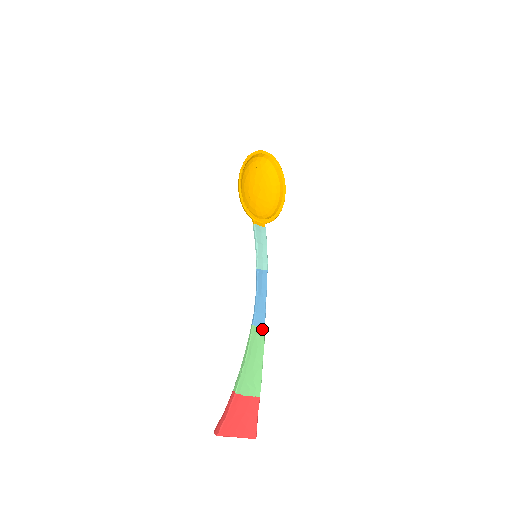
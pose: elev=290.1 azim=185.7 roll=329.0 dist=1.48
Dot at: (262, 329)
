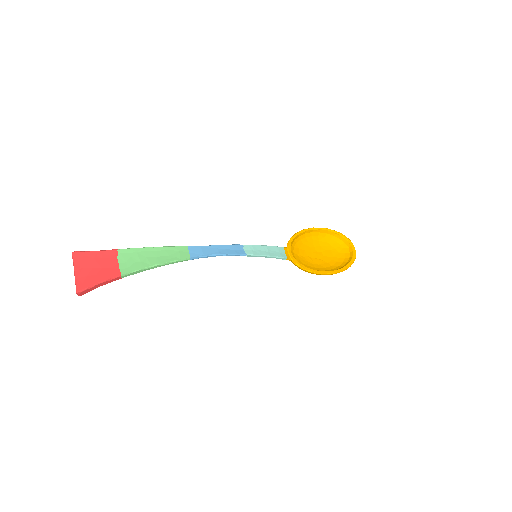
Dot at: (188, 256)
